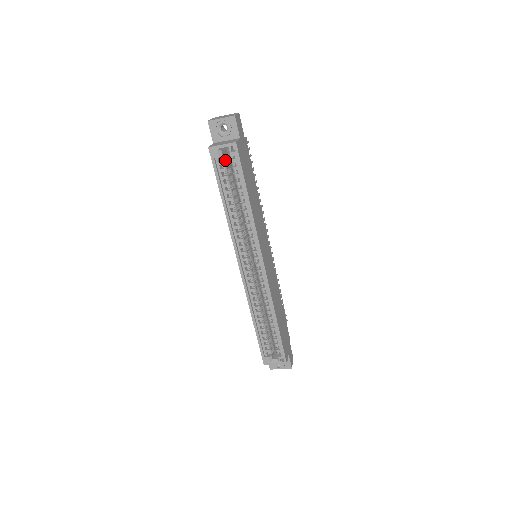
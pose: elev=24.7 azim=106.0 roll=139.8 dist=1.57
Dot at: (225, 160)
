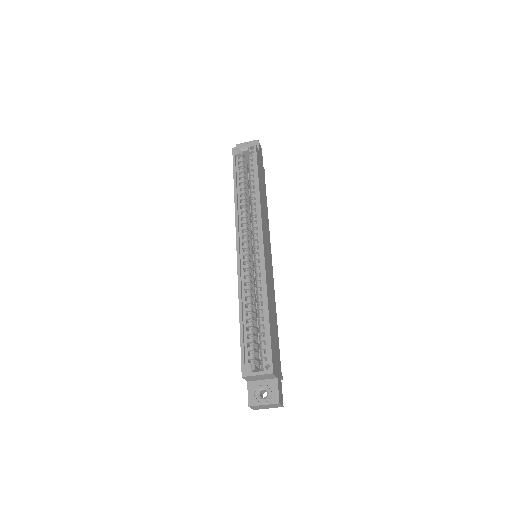
Dot at: (244, 162)
